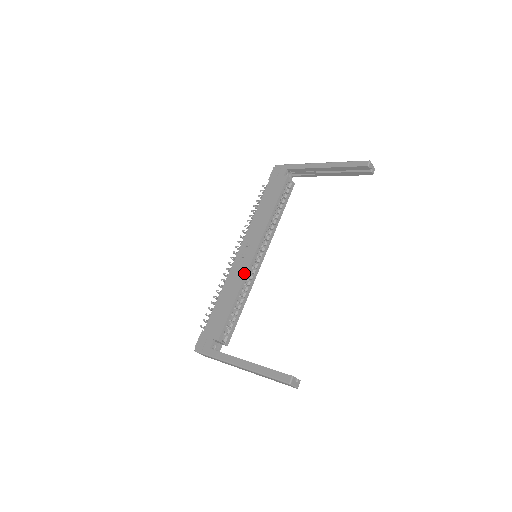
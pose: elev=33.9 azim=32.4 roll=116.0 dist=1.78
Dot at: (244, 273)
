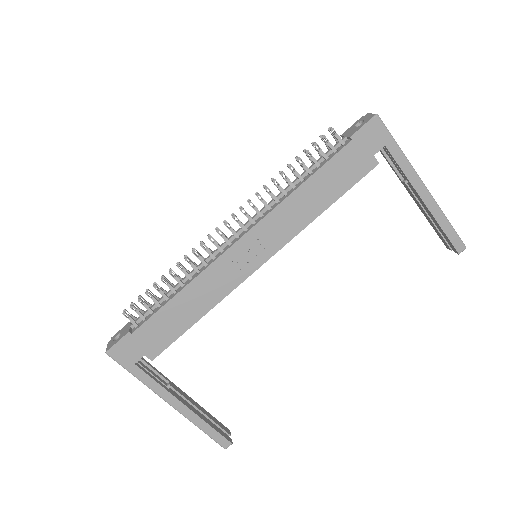
Dot at: (232, 286)
